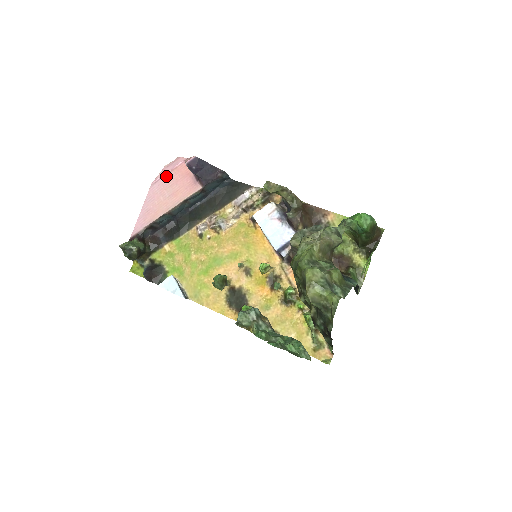
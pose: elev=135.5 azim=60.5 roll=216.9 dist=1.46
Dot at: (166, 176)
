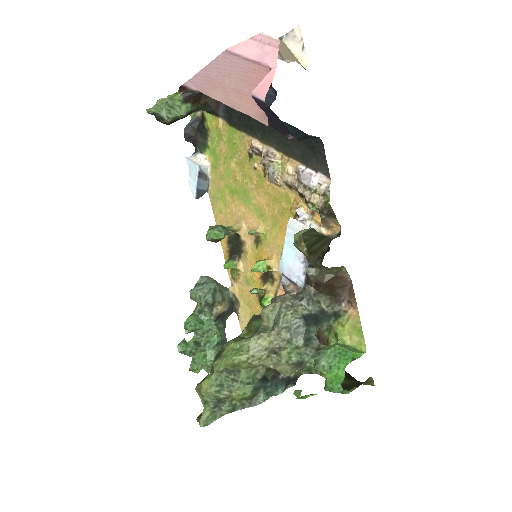
Dot at: (244, 60)
